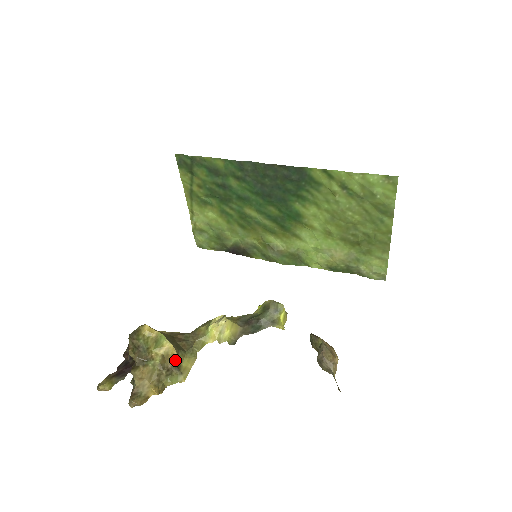
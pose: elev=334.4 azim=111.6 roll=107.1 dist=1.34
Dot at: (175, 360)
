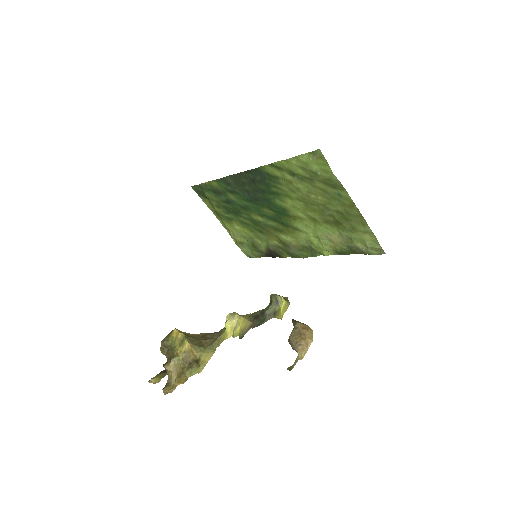
Dot at: (195, 355)
